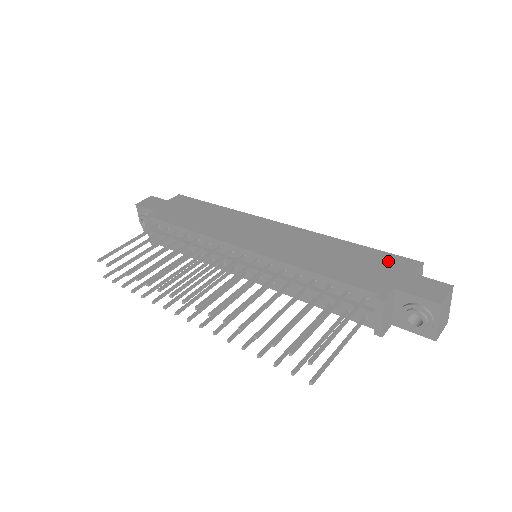
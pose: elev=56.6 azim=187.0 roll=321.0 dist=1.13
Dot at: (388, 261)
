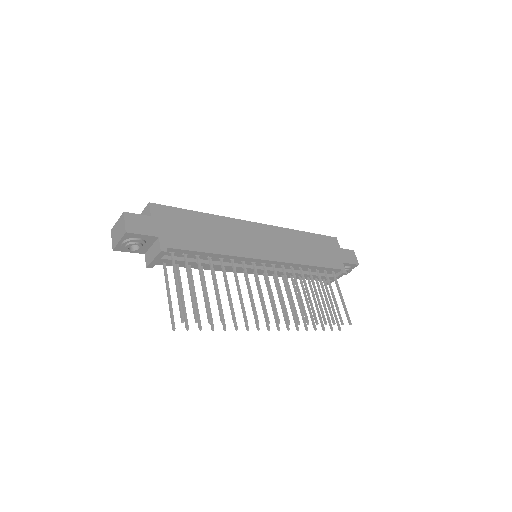
Dot at: (327, 242)
